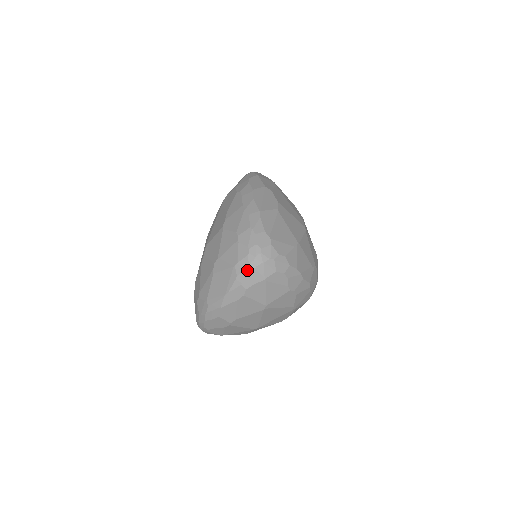
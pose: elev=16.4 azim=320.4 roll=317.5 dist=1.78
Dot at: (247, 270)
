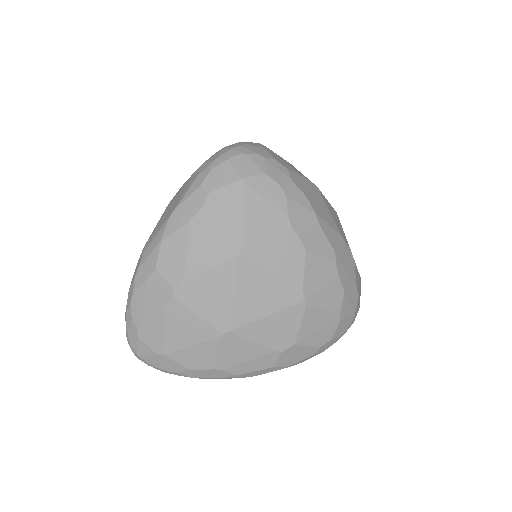
Dot at: (215, 163)
